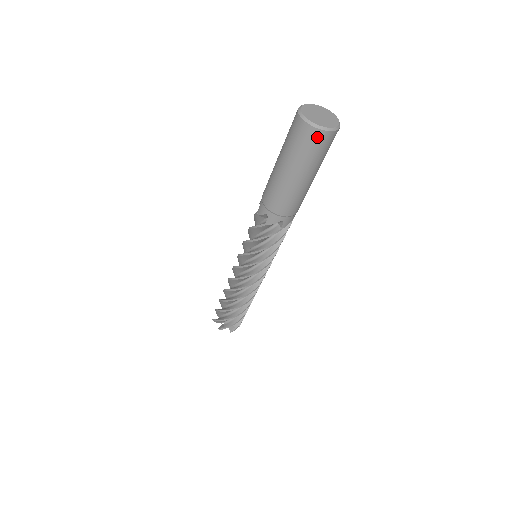
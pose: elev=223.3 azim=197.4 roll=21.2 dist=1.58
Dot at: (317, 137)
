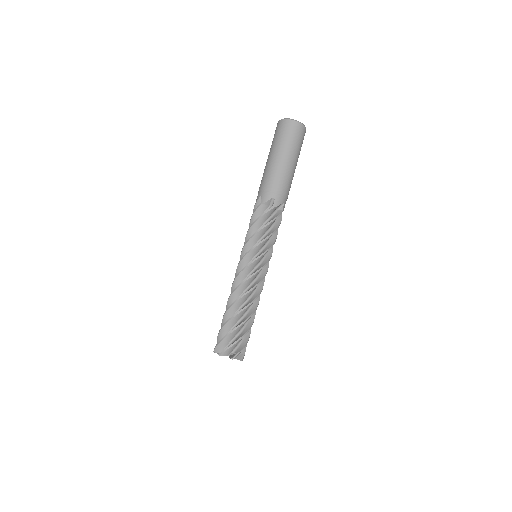
Dot at: (301, 130)
